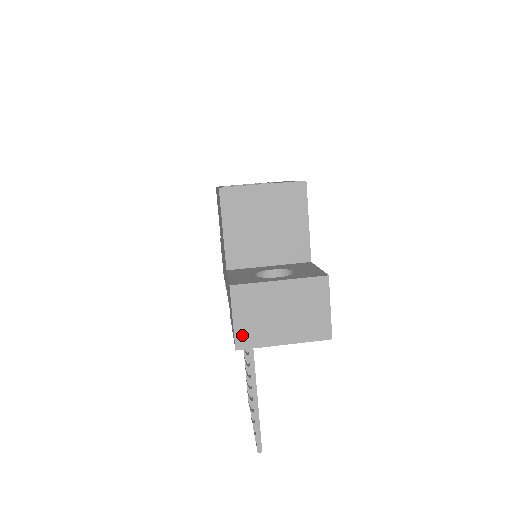
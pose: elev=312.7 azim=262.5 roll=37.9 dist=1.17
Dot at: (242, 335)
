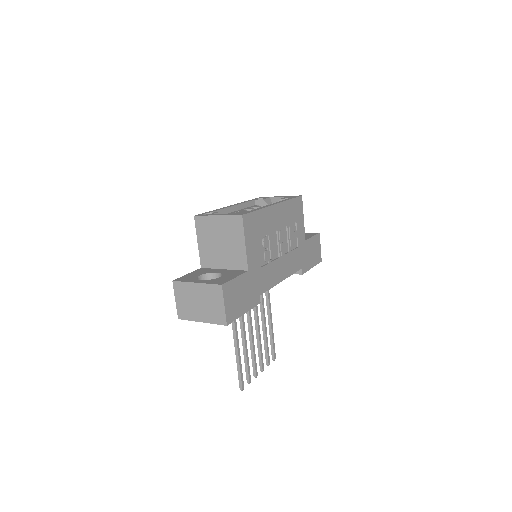
Dot at: (180, 311)
